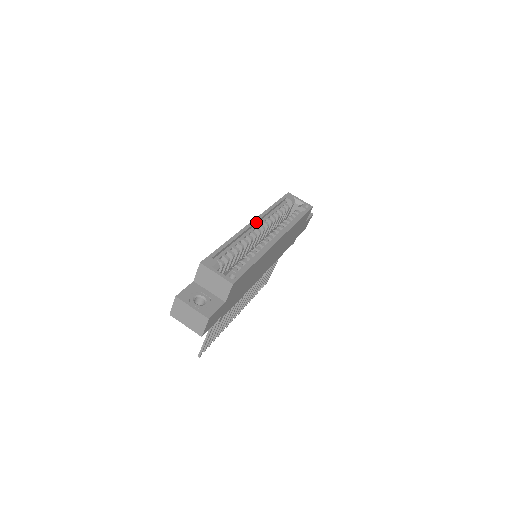
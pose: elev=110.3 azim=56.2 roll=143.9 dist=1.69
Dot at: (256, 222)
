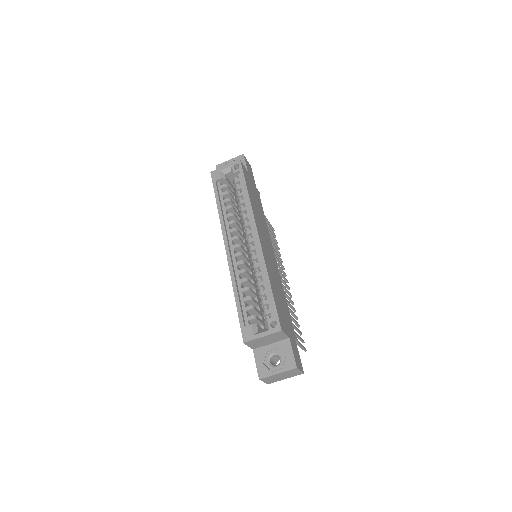
Dot at: (227, 242)
